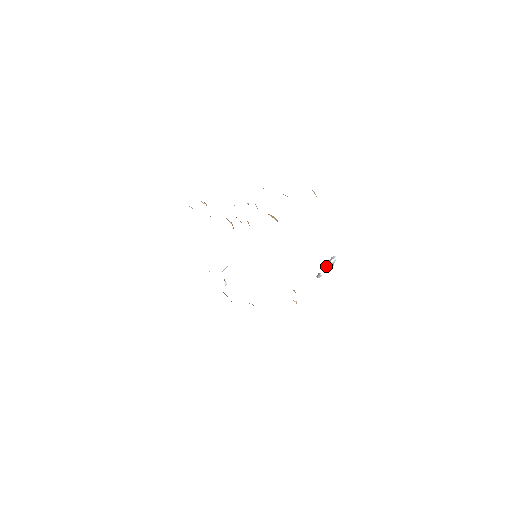
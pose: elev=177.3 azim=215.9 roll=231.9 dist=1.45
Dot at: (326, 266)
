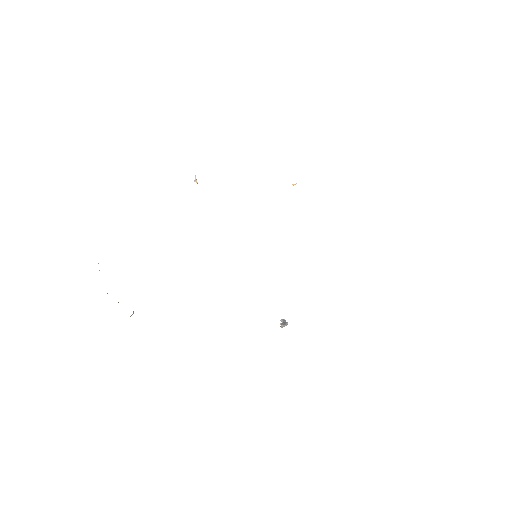
Dot at: occluded
